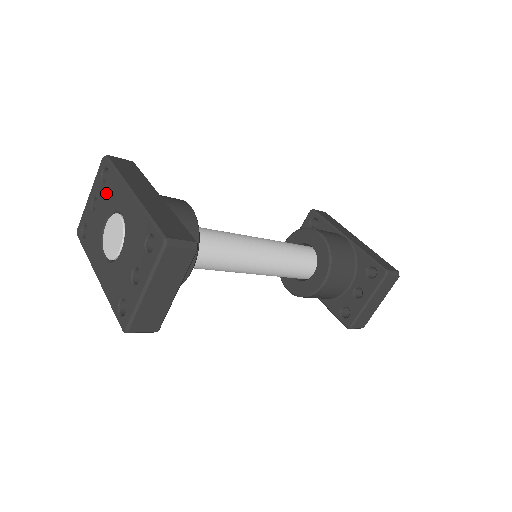
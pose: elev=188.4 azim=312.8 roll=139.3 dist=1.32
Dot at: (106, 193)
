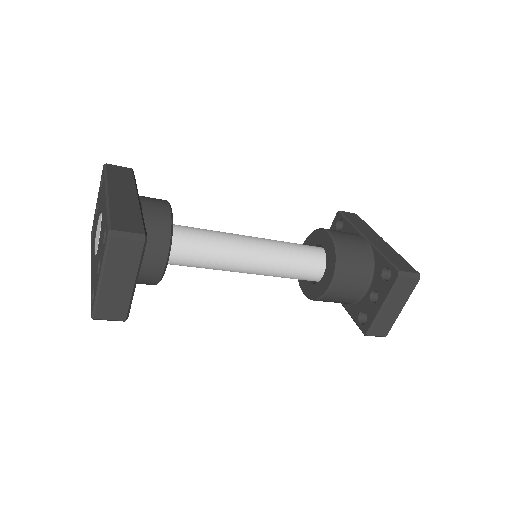
Dot at: (100, 197)
